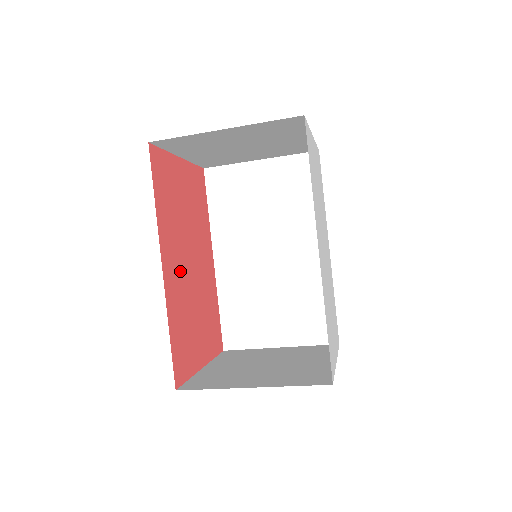
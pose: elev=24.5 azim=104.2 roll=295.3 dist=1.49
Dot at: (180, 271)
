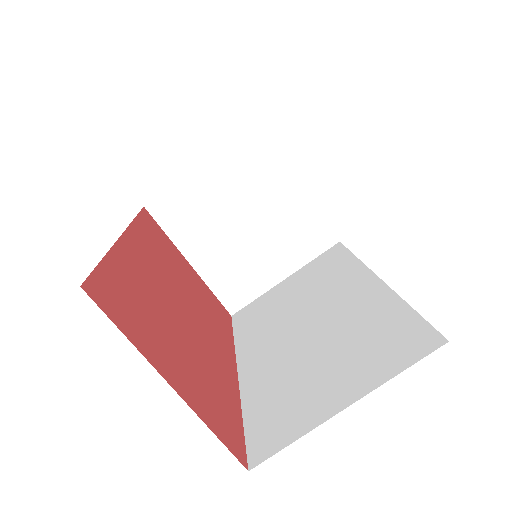
Dot at: (156, 278)
